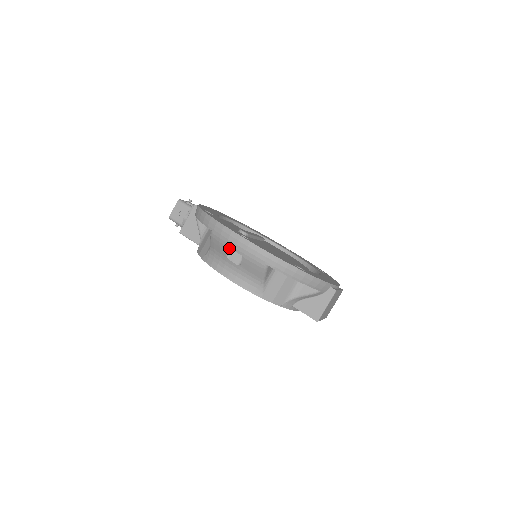
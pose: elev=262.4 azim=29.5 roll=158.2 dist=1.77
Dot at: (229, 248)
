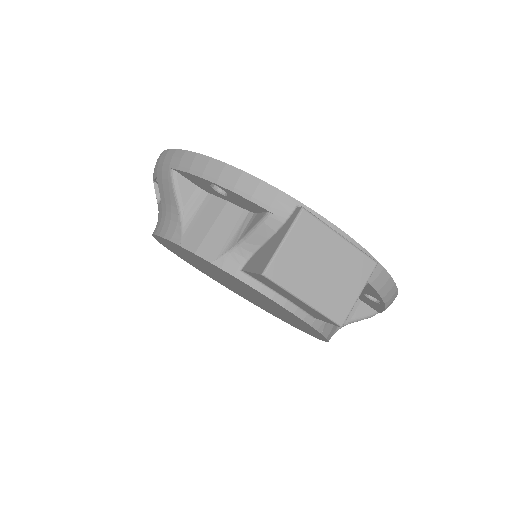
Dot at: occluded
